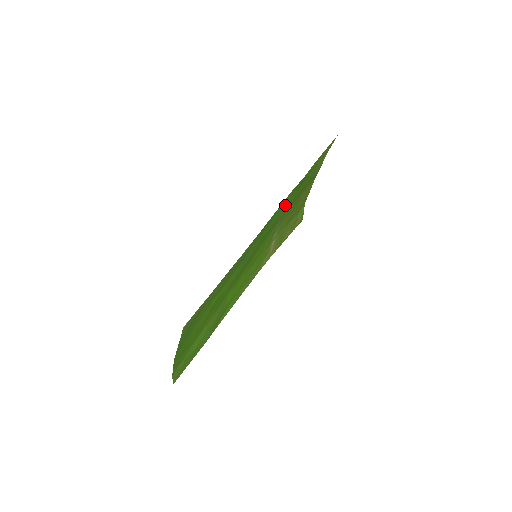
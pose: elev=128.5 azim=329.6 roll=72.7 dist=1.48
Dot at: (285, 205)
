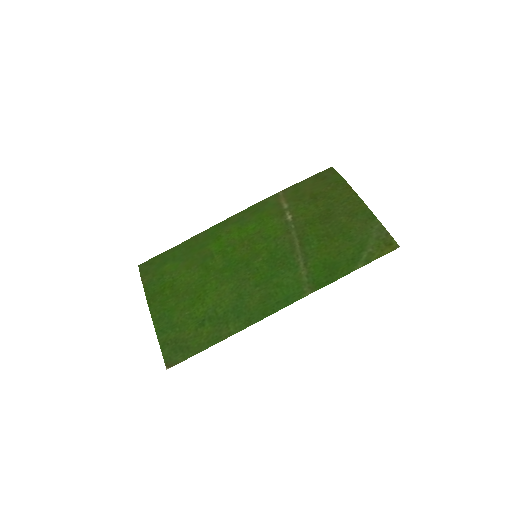
Dot at: (304, 270)
